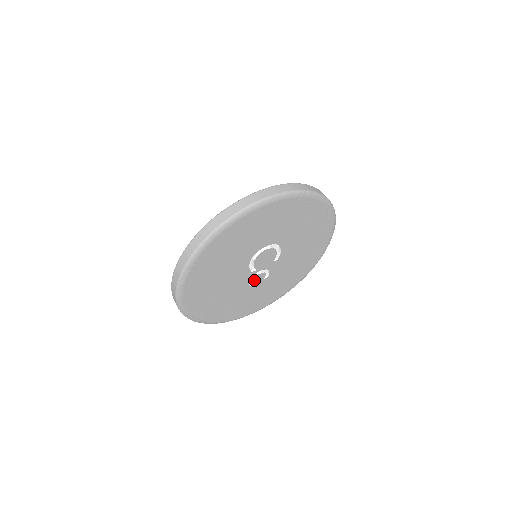
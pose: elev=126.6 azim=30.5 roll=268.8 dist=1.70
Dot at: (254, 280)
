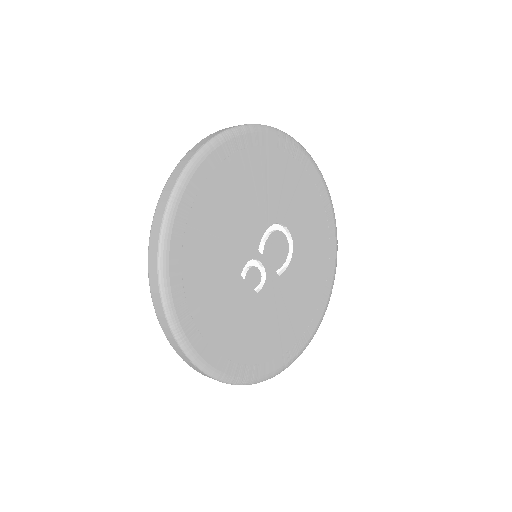
Dot at: (249, 272)
